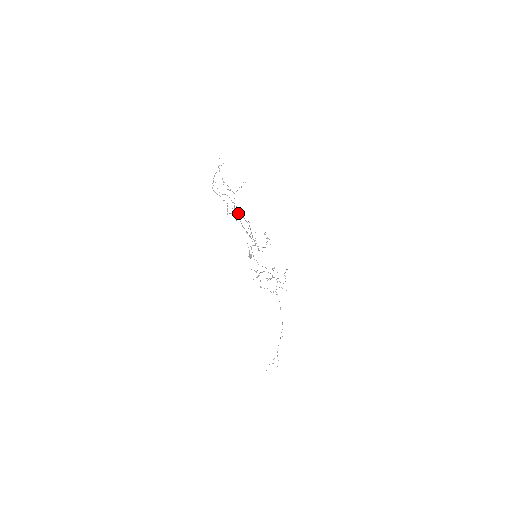
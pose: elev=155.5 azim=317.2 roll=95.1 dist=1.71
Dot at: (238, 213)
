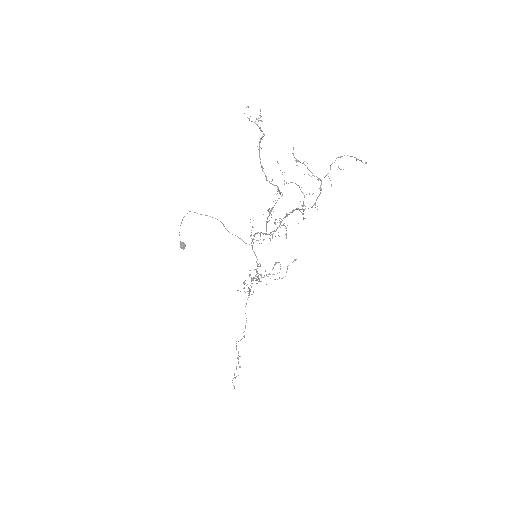
Dot at: (299, 209)
